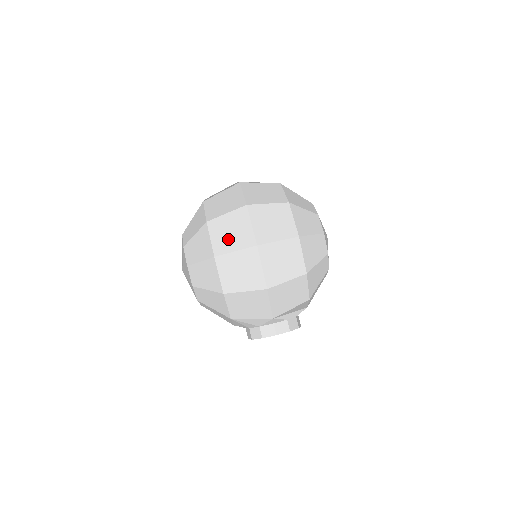
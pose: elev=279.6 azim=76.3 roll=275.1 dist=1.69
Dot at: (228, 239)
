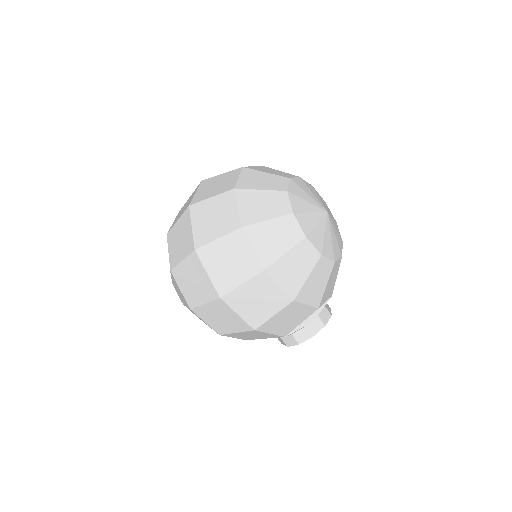
Dot at: (194, 290)
